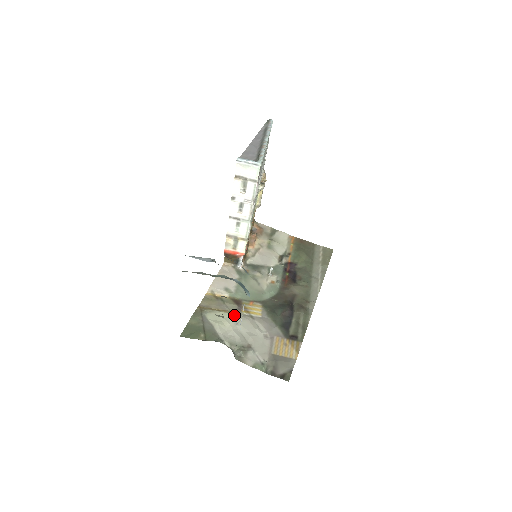
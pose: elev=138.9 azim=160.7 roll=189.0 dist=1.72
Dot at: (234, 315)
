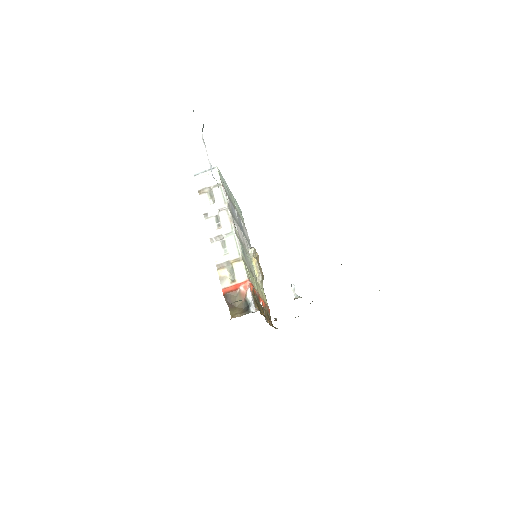
Dot at: occluded
